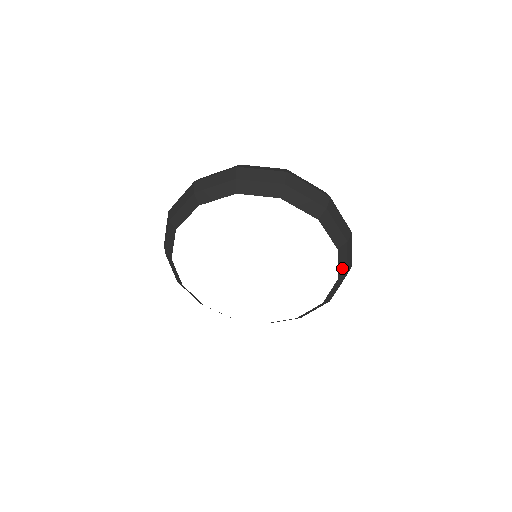
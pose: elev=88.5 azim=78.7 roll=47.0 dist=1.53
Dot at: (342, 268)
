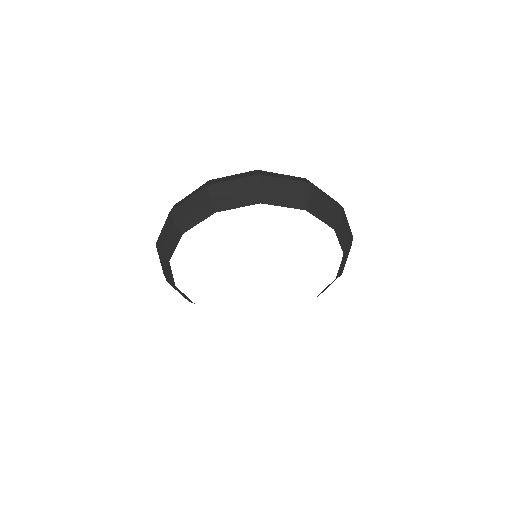
Dot at: (344, 243)
